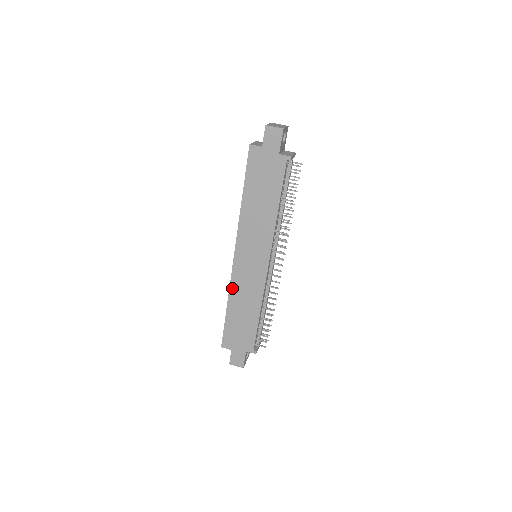
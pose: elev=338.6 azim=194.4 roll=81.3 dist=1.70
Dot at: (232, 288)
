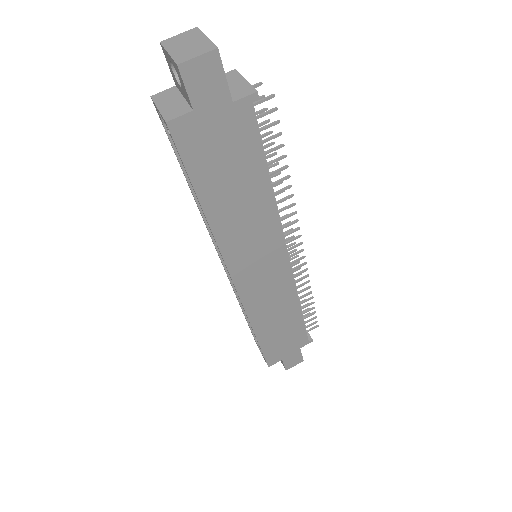
Dot at: (251, 315)
